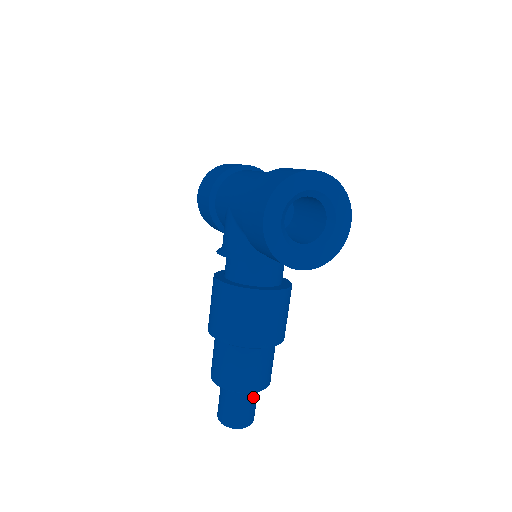
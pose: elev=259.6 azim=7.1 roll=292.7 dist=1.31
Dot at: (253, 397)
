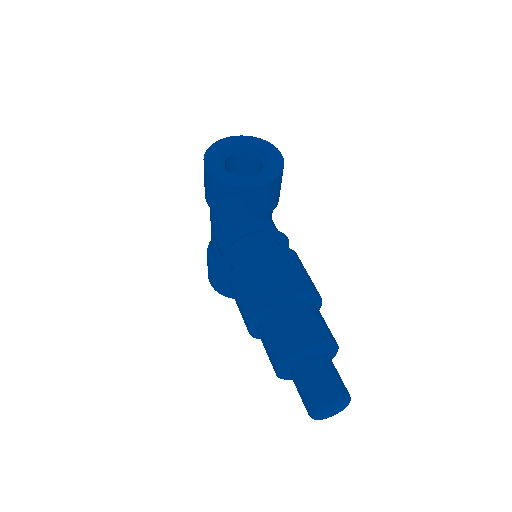
Dot at: (326, 363)
